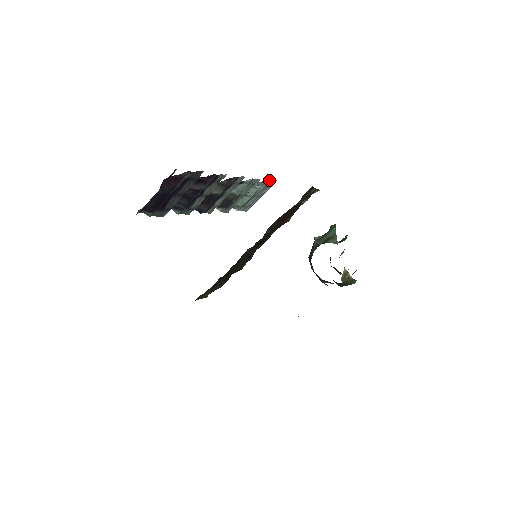
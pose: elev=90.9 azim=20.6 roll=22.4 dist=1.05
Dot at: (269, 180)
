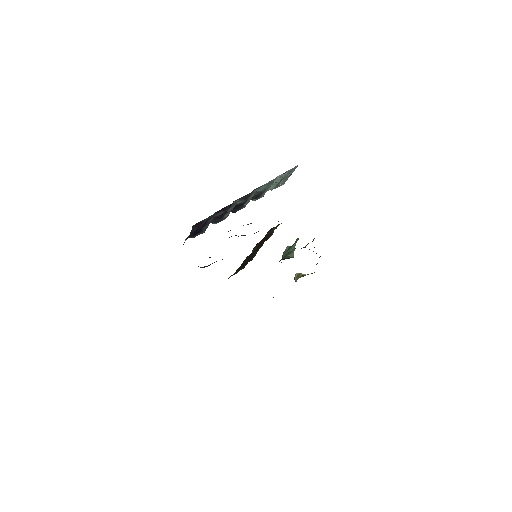
Dot at: (290, 169)
